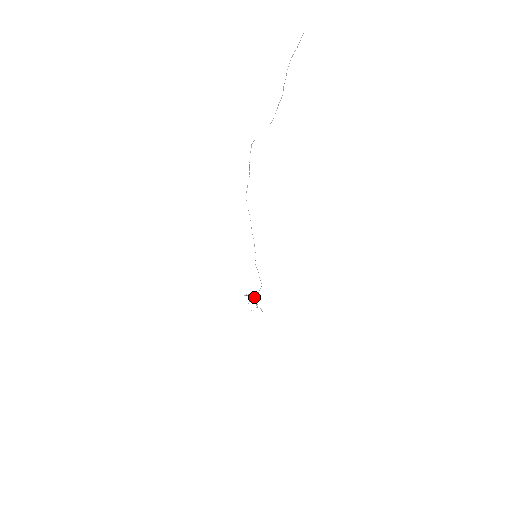
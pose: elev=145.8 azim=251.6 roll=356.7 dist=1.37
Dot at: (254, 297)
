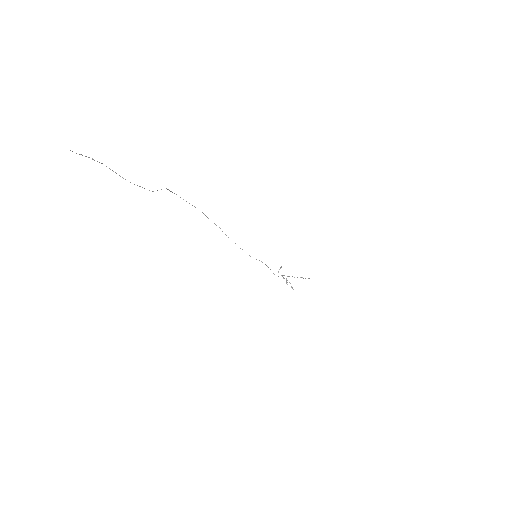
Dot at: occluded
